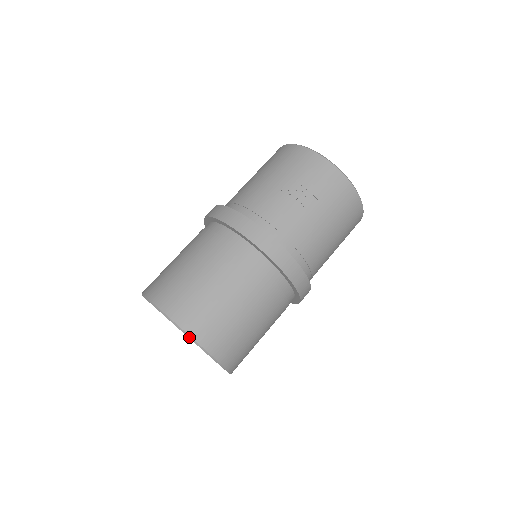
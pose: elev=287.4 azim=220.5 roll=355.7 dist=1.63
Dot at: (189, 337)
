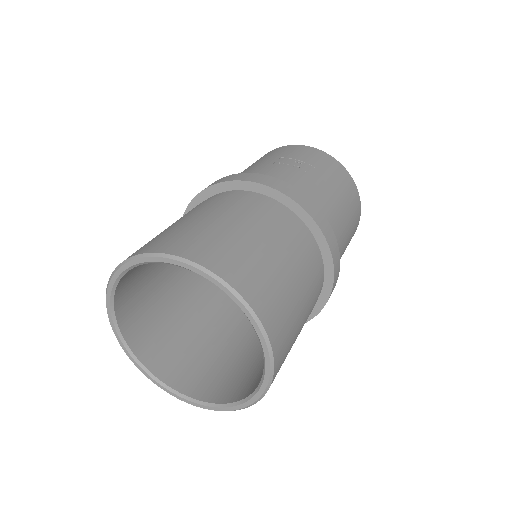
Dot at: (206, 272)
